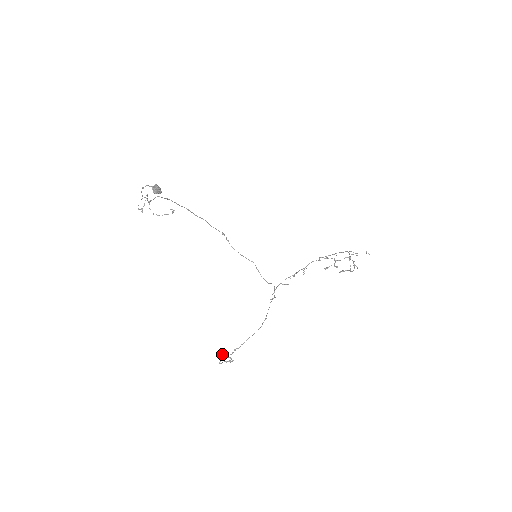
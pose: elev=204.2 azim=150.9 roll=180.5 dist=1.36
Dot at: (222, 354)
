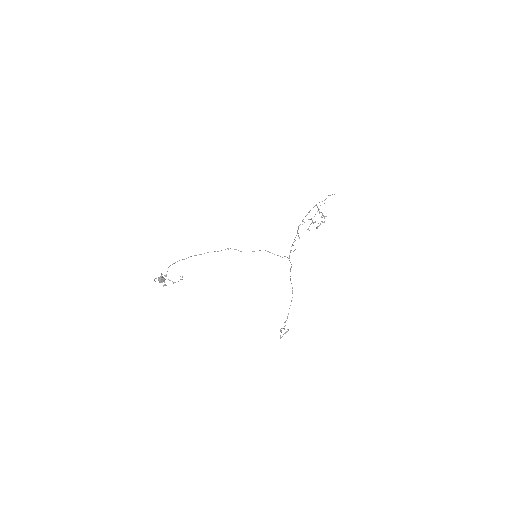
Dot at: (280, 330)
